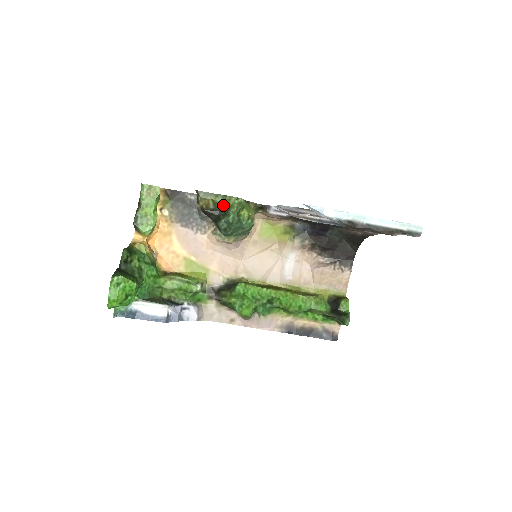
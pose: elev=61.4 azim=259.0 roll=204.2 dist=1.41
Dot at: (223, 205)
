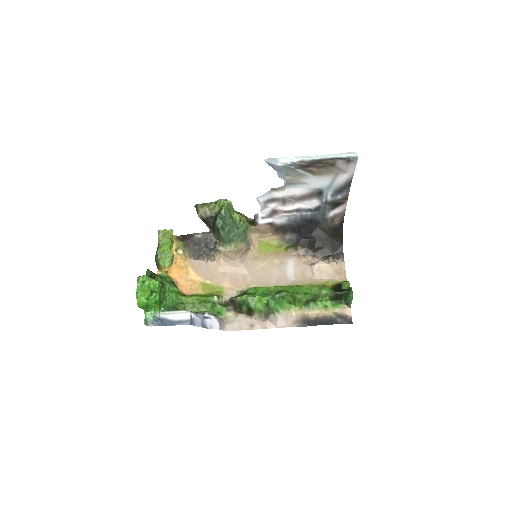
Dot at: (217, 209)
